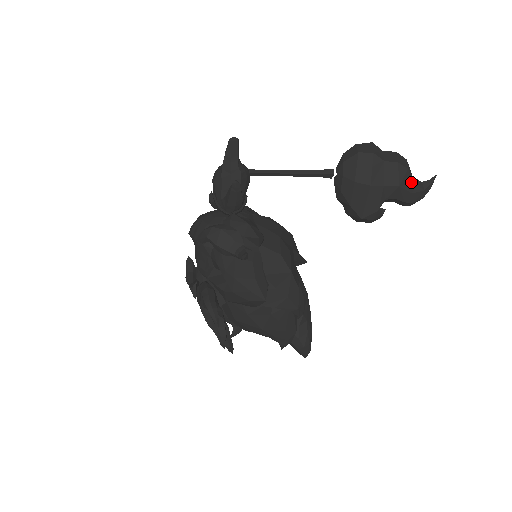
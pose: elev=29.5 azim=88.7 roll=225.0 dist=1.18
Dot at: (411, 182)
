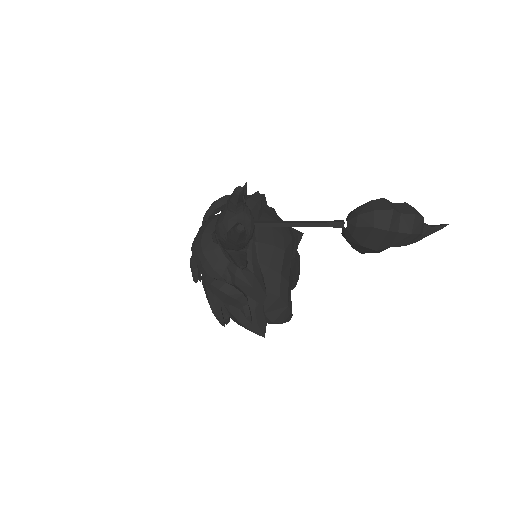
Dot at: (419, 236)
